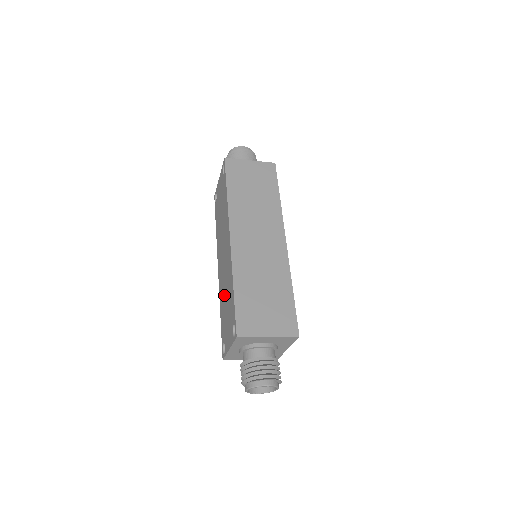
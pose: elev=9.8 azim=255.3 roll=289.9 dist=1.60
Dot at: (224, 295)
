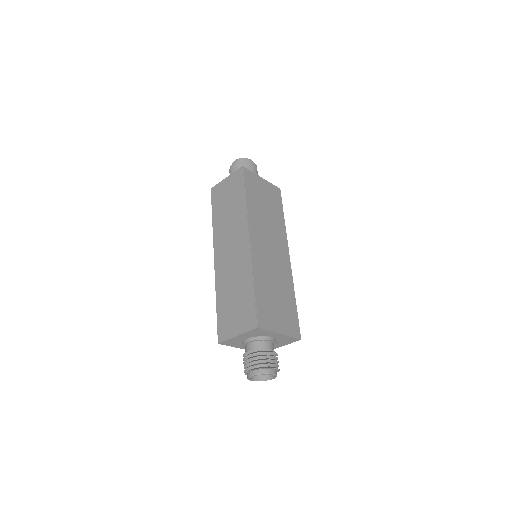
Dot at: occluded
